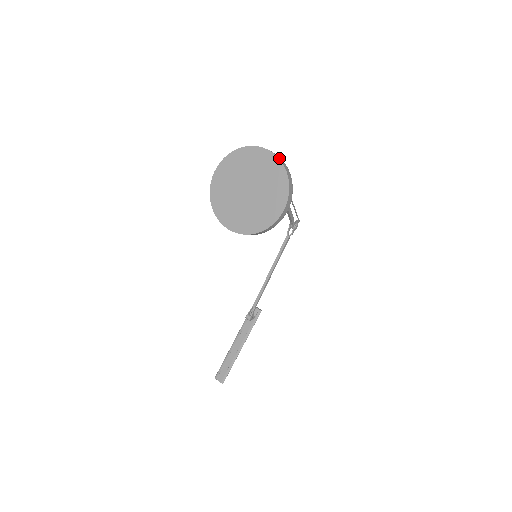
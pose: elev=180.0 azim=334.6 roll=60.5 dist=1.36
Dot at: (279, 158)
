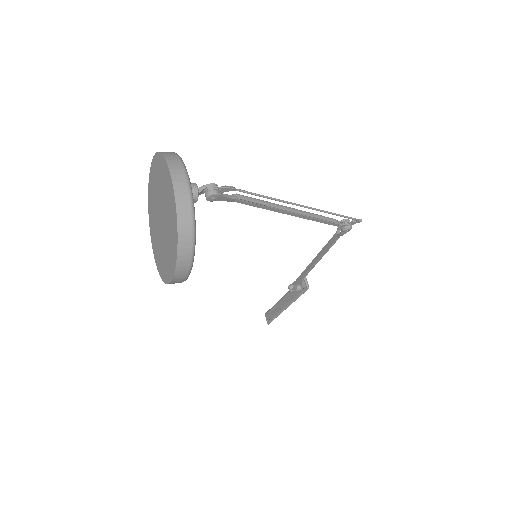
Dot at: (178, 203)
